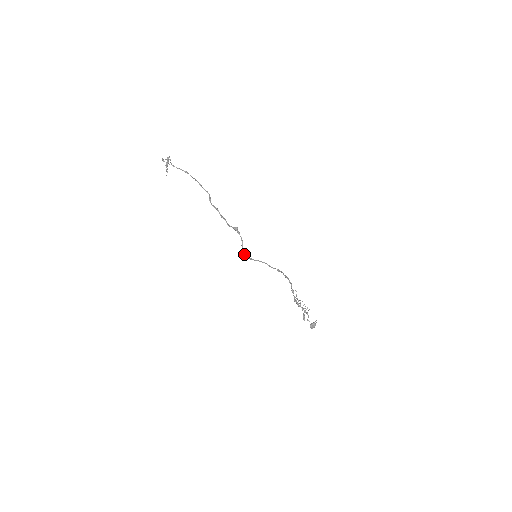
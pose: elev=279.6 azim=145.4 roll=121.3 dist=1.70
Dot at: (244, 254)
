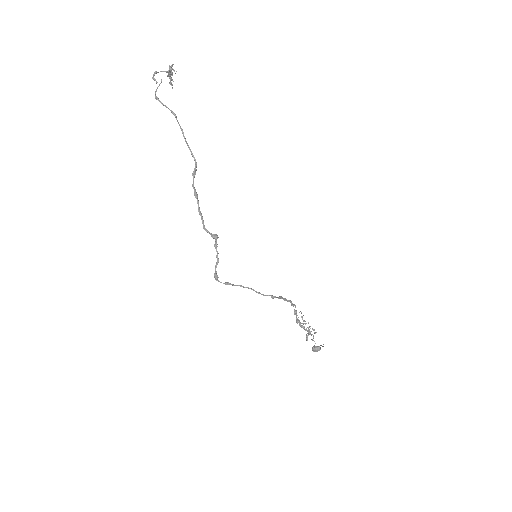
Dot at: (216, 278)
